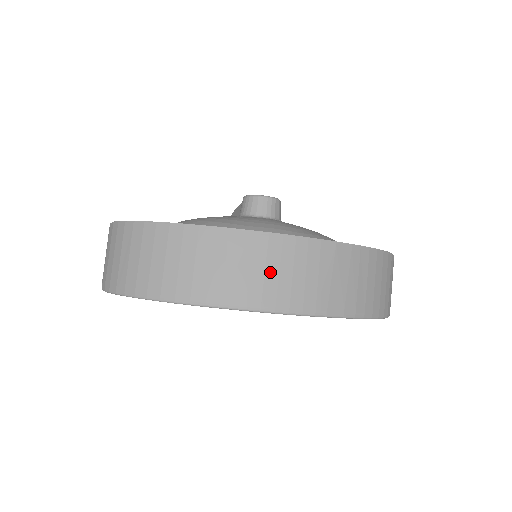
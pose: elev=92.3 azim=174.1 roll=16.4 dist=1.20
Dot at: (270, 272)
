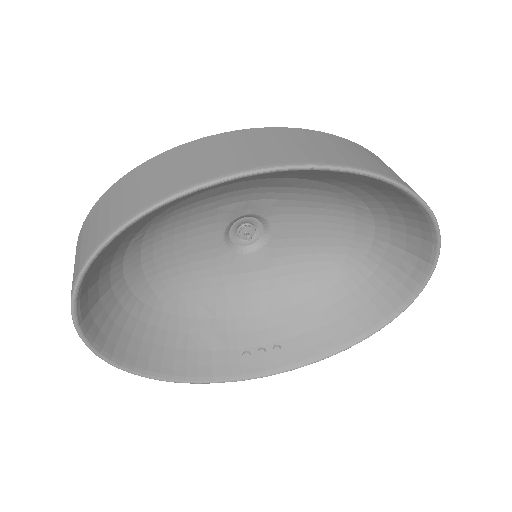
Dot at: (238, 149)
